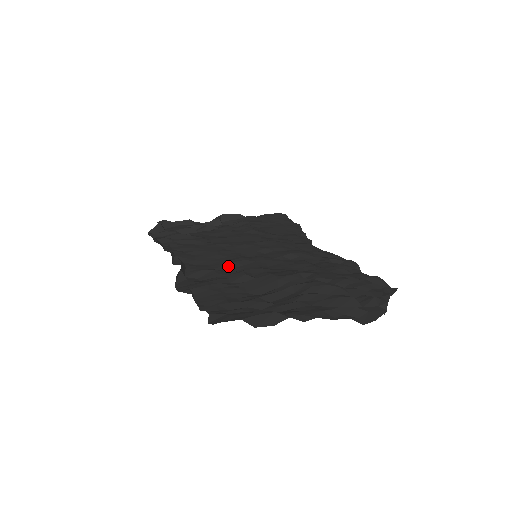
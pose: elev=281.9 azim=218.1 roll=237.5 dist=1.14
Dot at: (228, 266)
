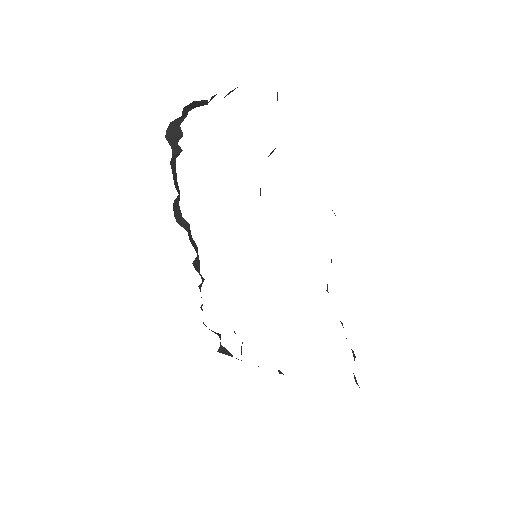
Dot at: occluded
